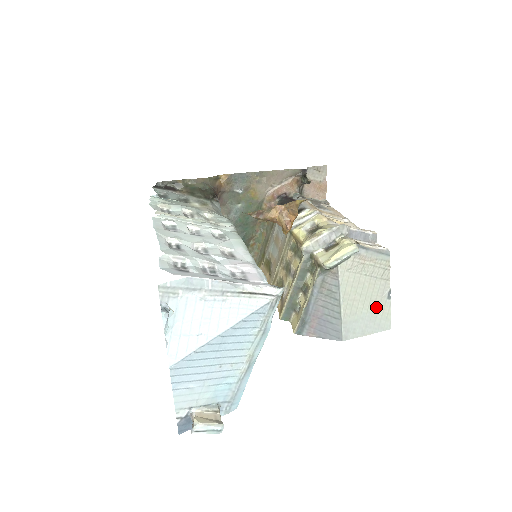
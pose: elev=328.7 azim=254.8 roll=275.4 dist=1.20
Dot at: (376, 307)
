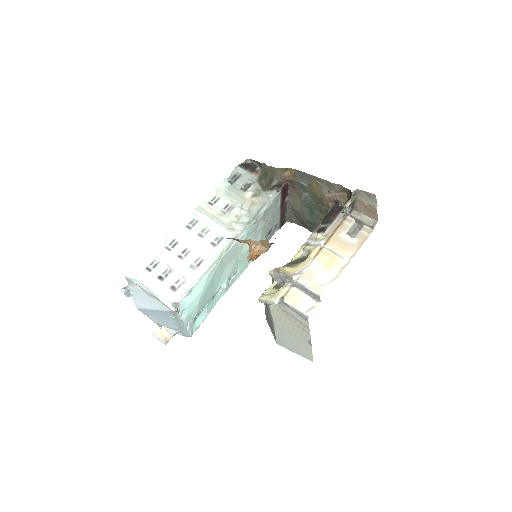
Dot at: (300, 342)
